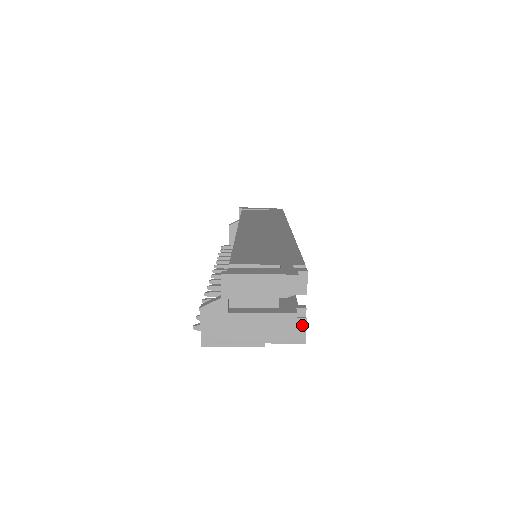
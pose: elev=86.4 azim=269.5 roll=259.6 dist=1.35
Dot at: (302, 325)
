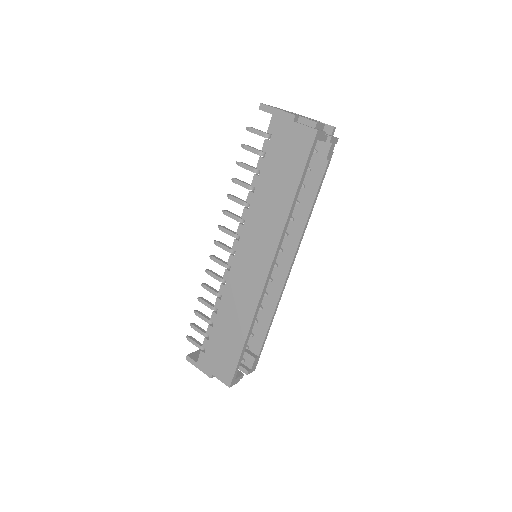
Dot at: (322, 130)
